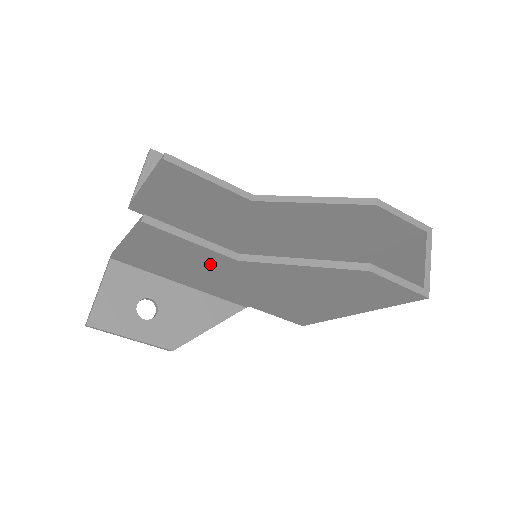
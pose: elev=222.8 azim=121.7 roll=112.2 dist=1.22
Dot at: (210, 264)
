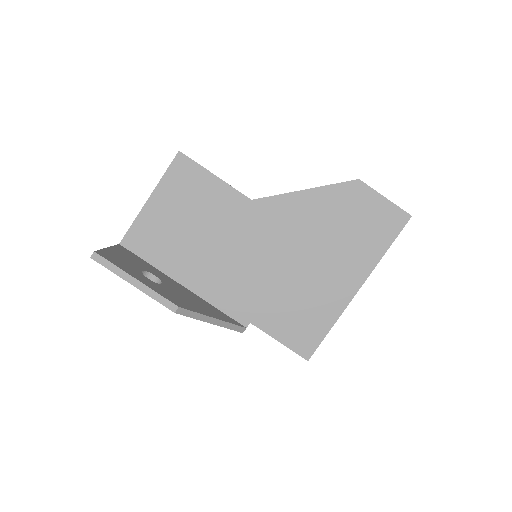
Dot at: (224, 218)
